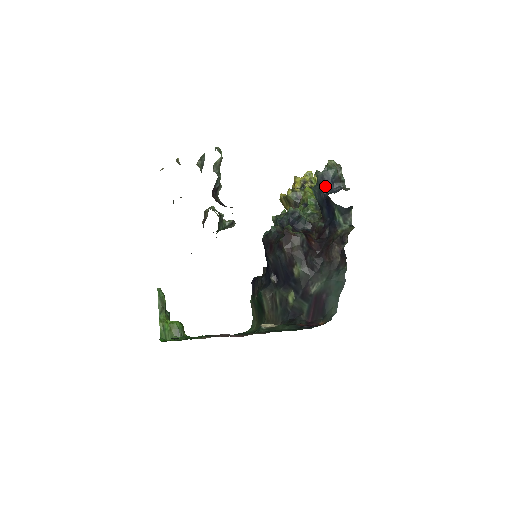
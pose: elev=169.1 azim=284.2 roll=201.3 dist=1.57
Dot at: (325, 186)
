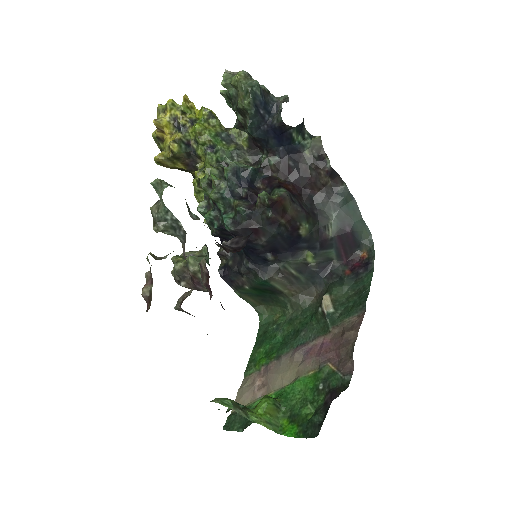
Dot at: (263, 114)
